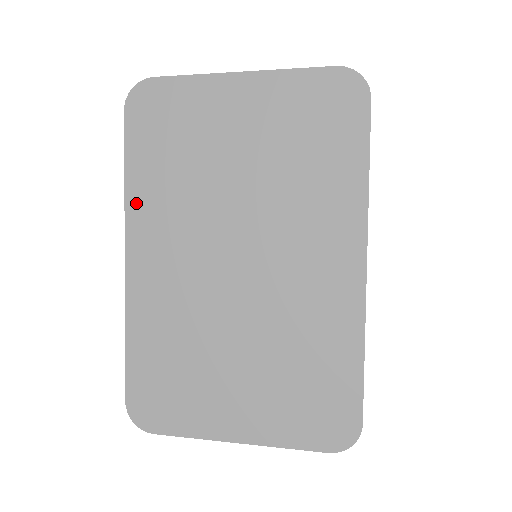
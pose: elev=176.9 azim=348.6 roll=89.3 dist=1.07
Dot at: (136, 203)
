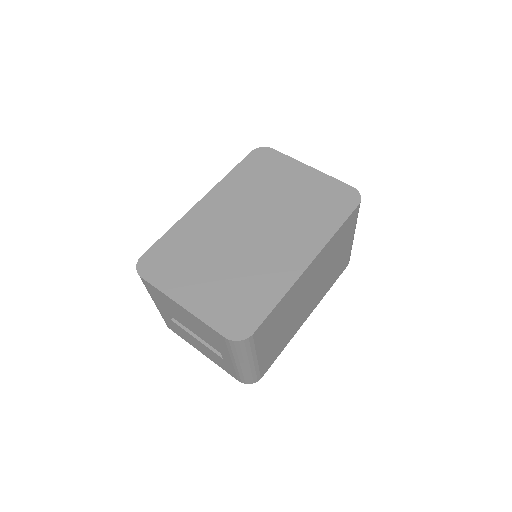
Dot at: (226, 183)
